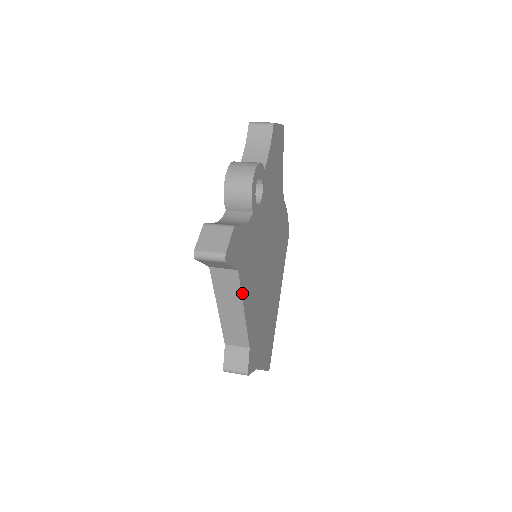
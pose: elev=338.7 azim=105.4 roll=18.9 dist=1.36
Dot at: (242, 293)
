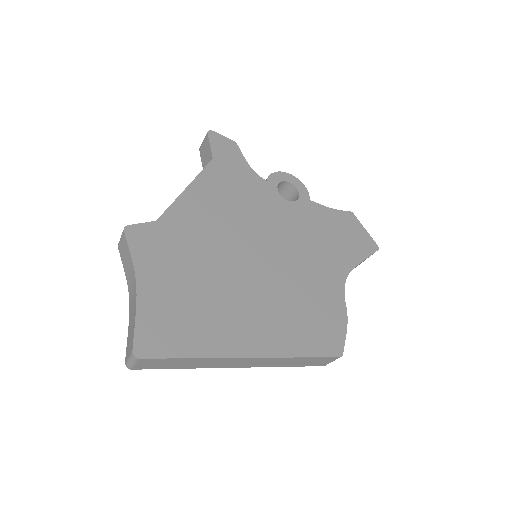
Dot at: (200, 176)
